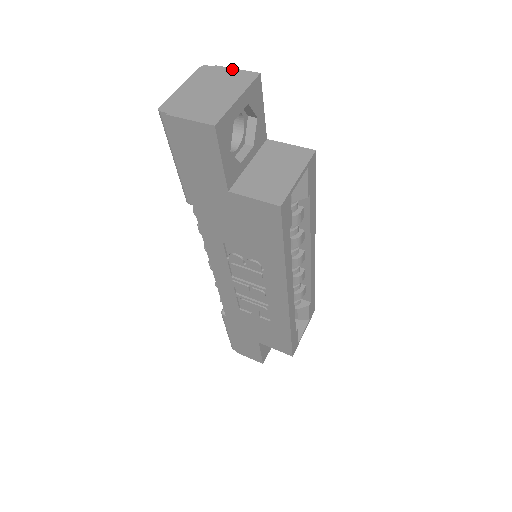
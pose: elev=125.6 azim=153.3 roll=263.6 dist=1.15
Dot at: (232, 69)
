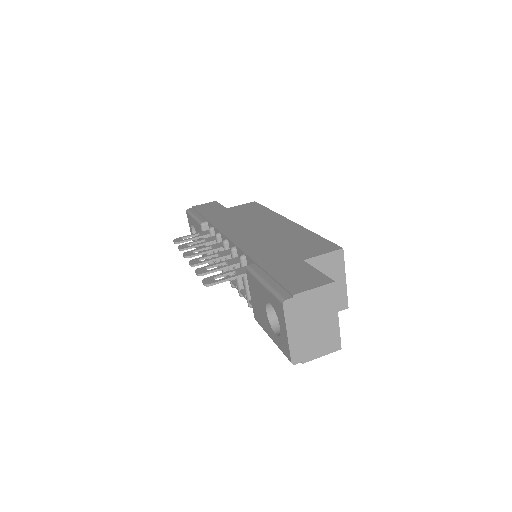
Dot at: (311, 291)
